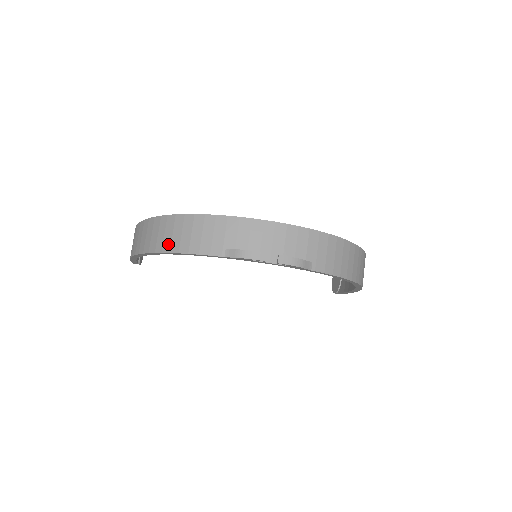
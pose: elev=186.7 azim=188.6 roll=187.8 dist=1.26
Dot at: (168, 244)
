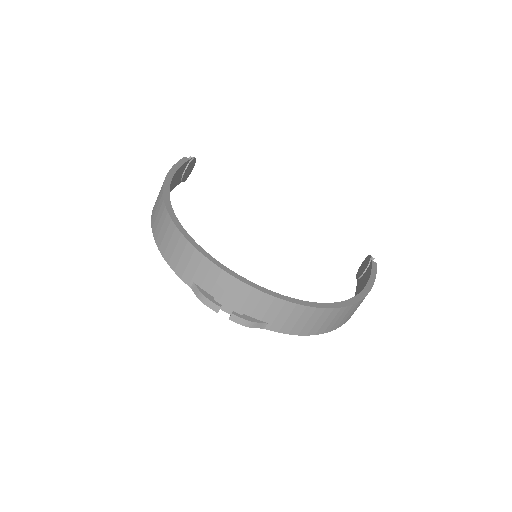
Dot at: (160, 240)
